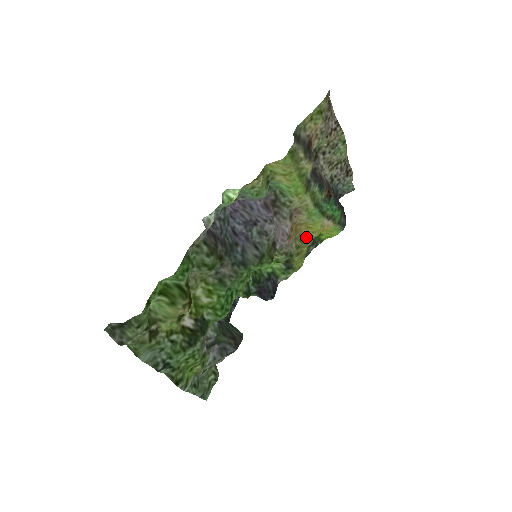
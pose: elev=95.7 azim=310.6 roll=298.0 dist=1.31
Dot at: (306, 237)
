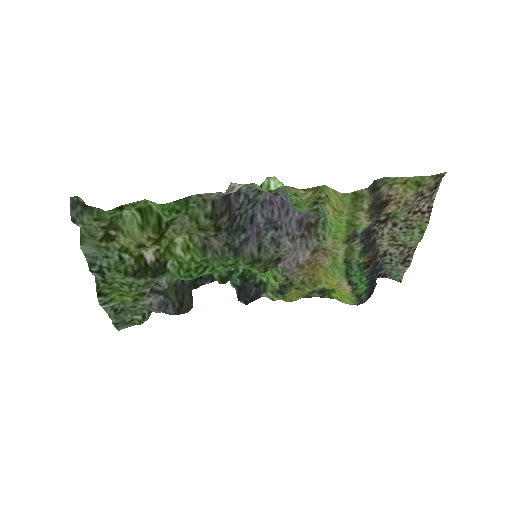
Dot at: (318, 281)
